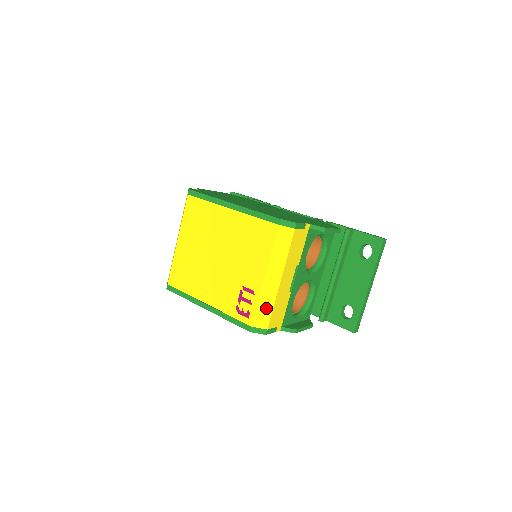
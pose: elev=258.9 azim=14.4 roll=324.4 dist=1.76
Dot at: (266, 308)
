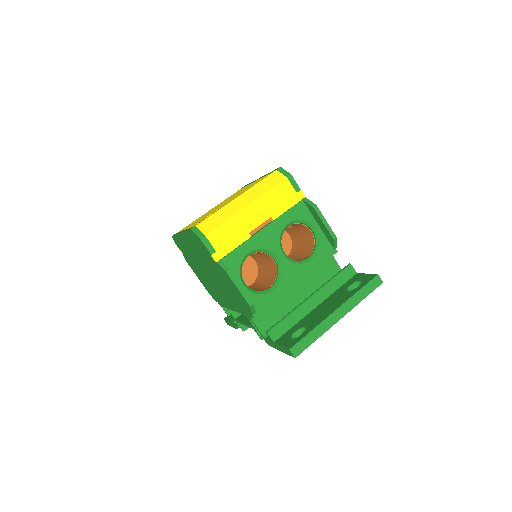
Dot at: (219, 219)
